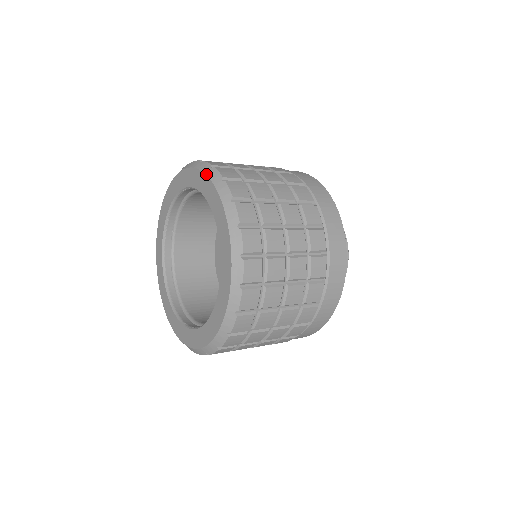
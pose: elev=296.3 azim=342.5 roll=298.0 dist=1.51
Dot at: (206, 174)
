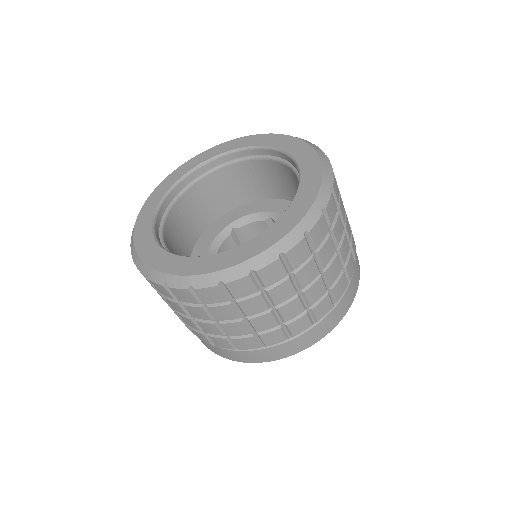
Dot at: (231, 140)
